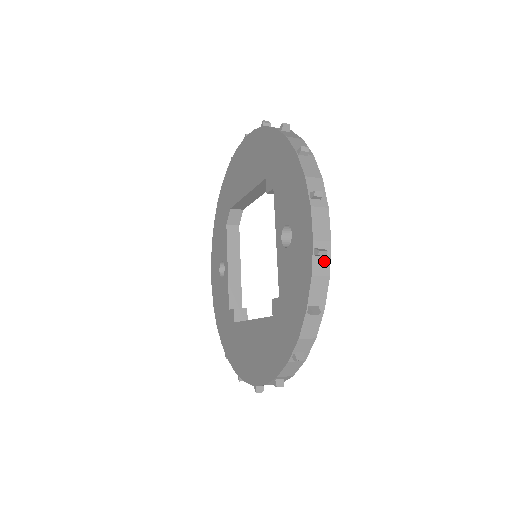
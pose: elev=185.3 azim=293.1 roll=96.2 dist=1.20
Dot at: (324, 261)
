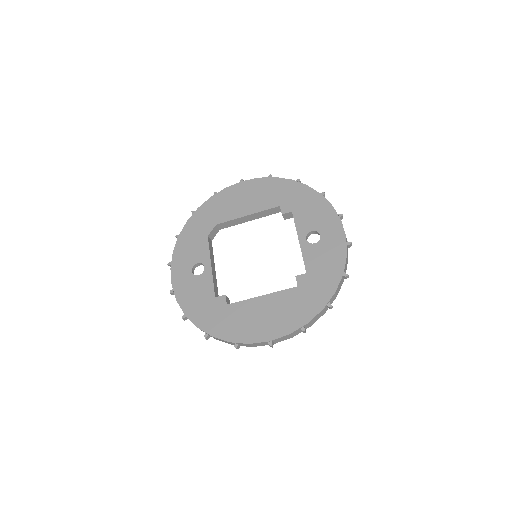
Dot at: (347, 251)
